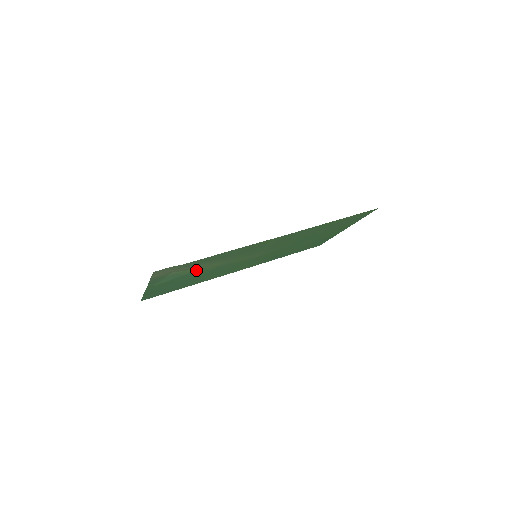
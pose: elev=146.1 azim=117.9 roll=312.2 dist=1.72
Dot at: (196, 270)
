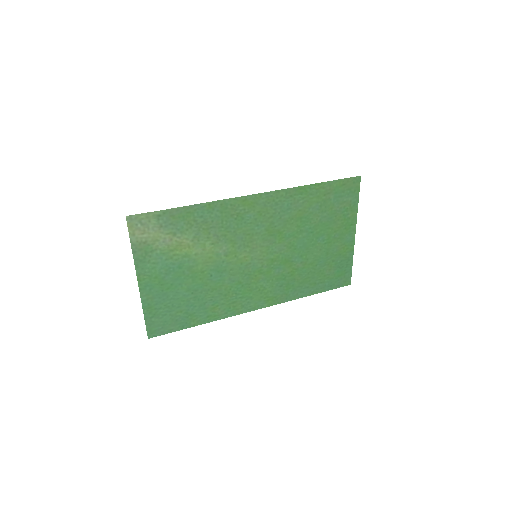
Dot at: (185, 255)
